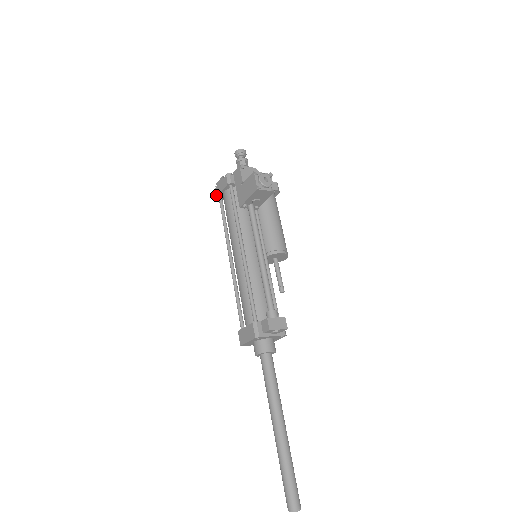
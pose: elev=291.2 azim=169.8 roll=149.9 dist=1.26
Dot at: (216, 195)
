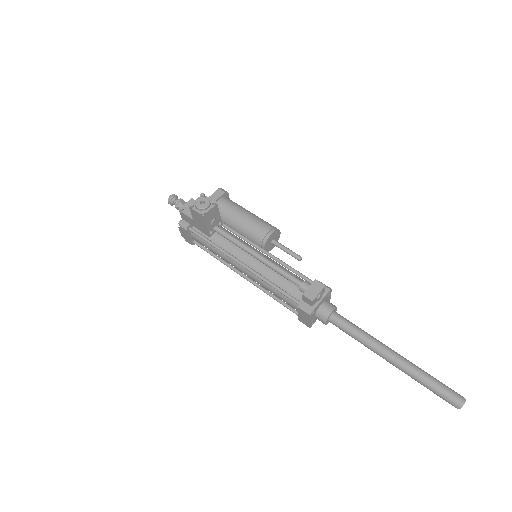
Dot at: (189, 243)
